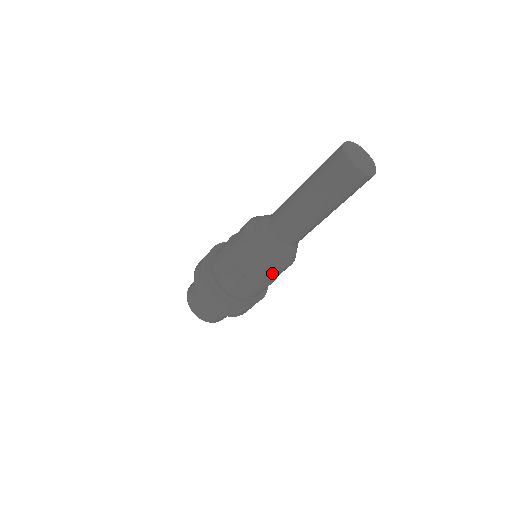
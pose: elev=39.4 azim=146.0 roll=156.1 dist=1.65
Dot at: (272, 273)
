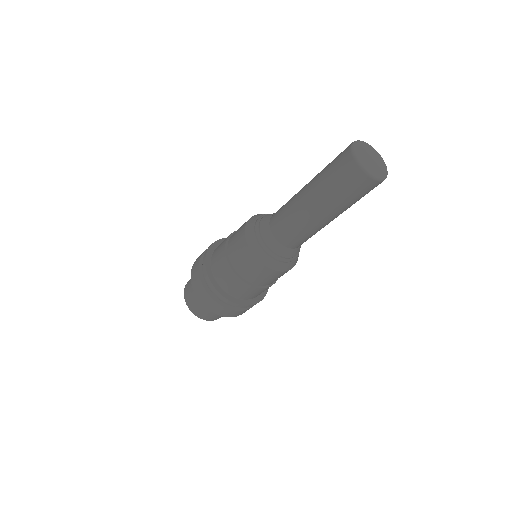
Dot at: occluded
